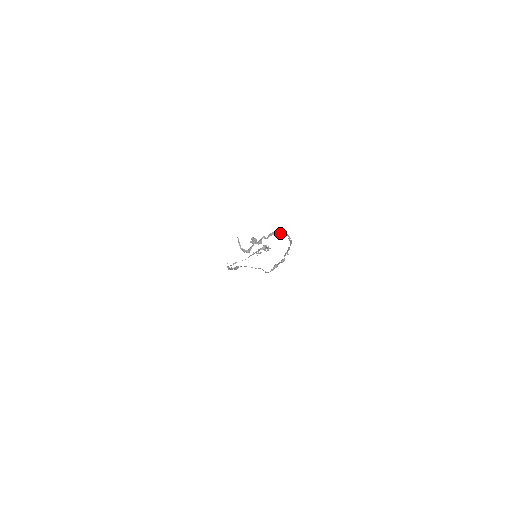
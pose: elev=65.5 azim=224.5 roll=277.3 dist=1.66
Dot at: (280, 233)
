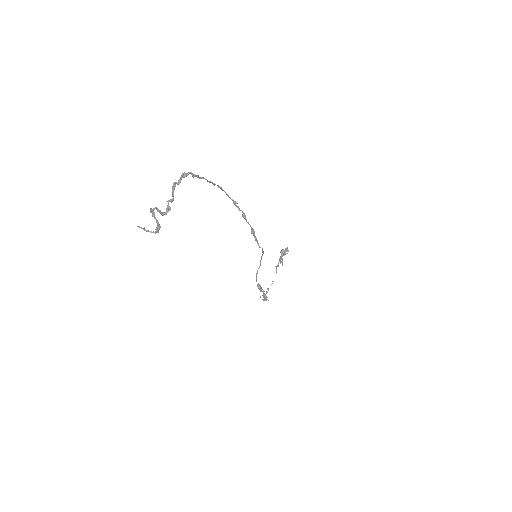
Dot at: (178, 180)
